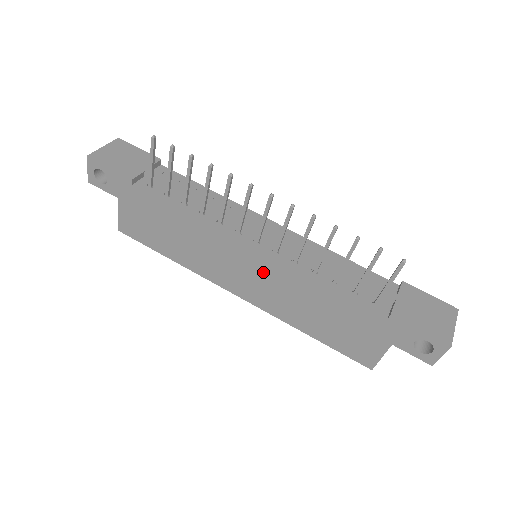
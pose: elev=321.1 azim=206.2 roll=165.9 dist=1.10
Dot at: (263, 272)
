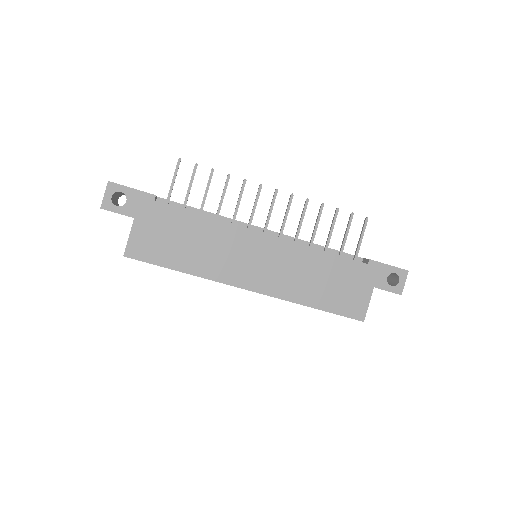
Dot at: (274, 255)
